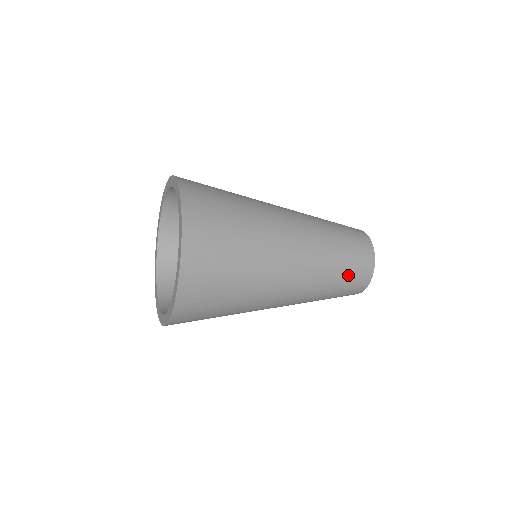
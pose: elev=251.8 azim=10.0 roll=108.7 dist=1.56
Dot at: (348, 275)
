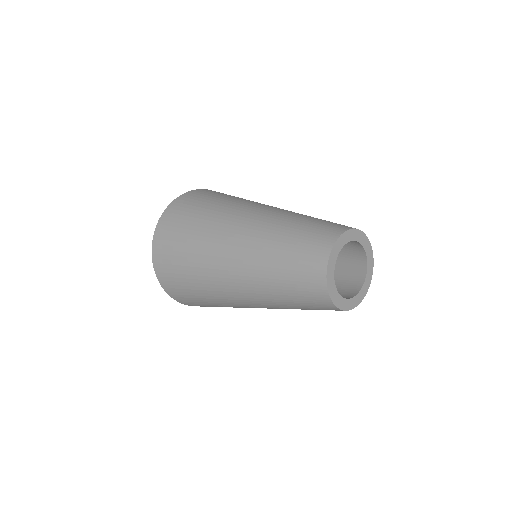
Dot at: (311, 309)
